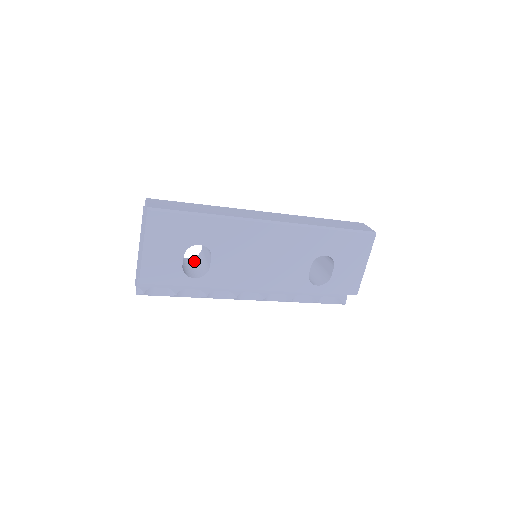
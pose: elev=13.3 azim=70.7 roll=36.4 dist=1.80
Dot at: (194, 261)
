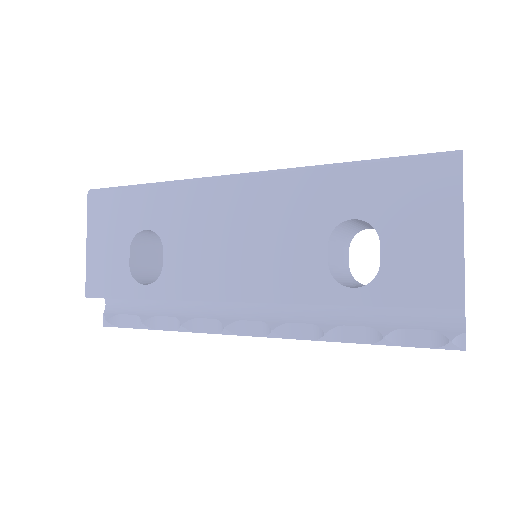
Dot at: occluded
